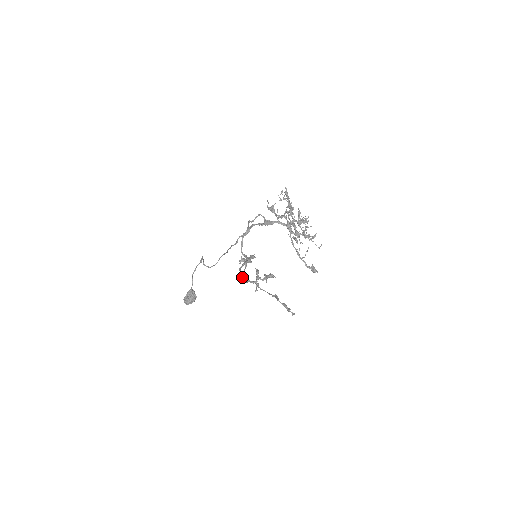
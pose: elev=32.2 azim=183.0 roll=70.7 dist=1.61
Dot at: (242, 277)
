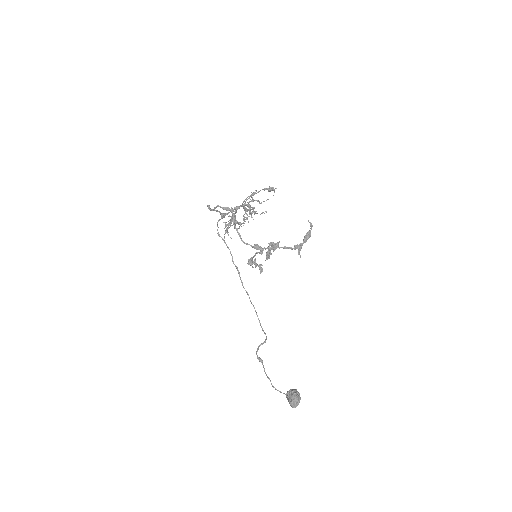
Dot at: (253, 247)
